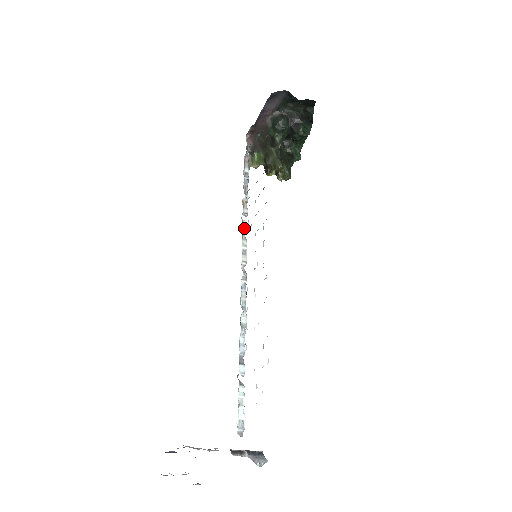
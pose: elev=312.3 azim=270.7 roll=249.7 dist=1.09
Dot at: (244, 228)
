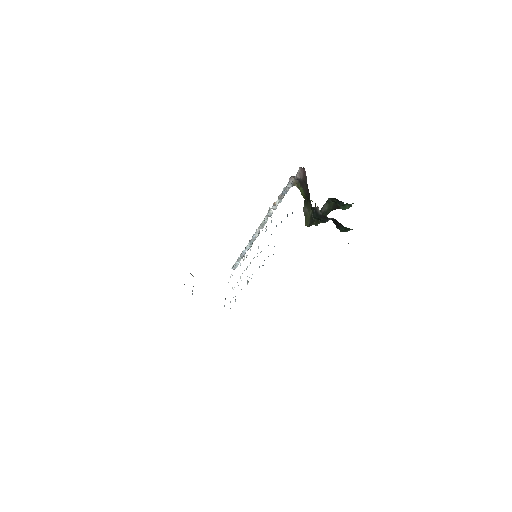
Dot at: (268, 215)
